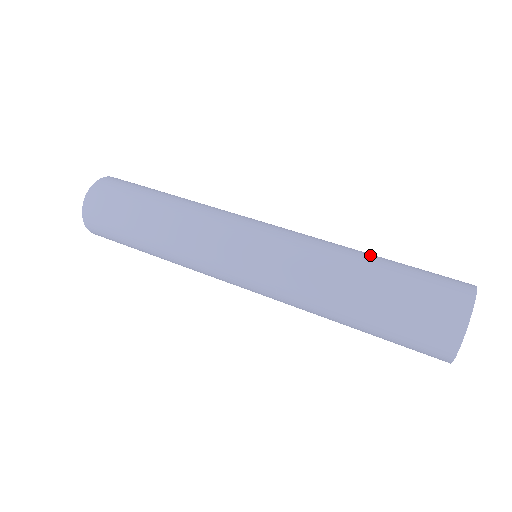
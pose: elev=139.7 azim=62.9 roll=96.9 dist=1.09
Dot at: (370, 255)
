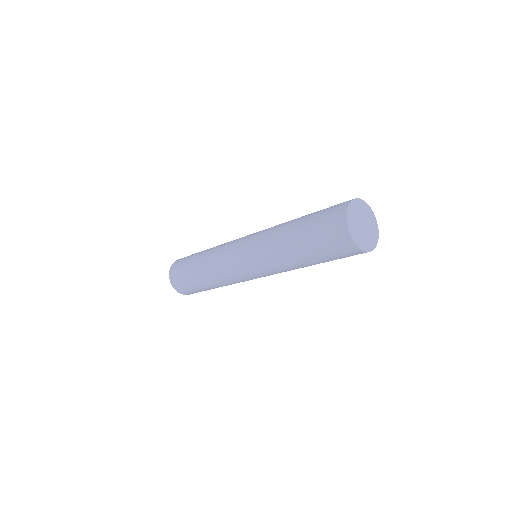
Dot at: occluded
